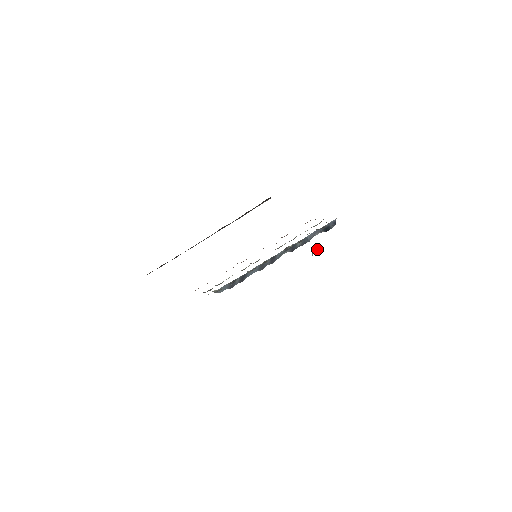
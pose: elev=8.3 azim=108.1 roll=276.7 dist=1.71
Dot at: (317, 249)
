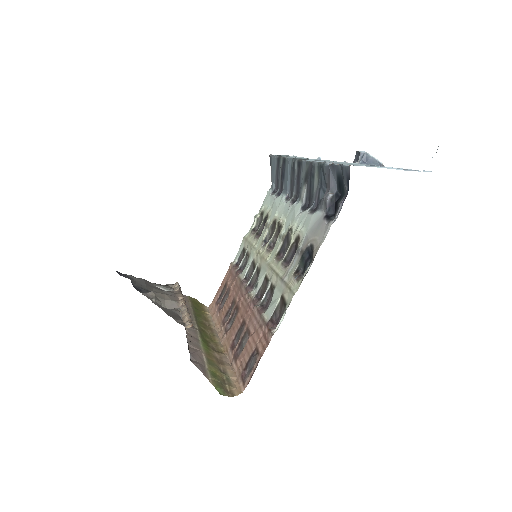
Dot at: (358, 156)
